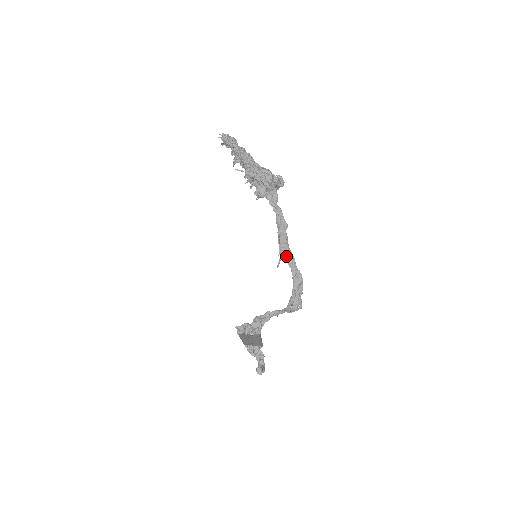
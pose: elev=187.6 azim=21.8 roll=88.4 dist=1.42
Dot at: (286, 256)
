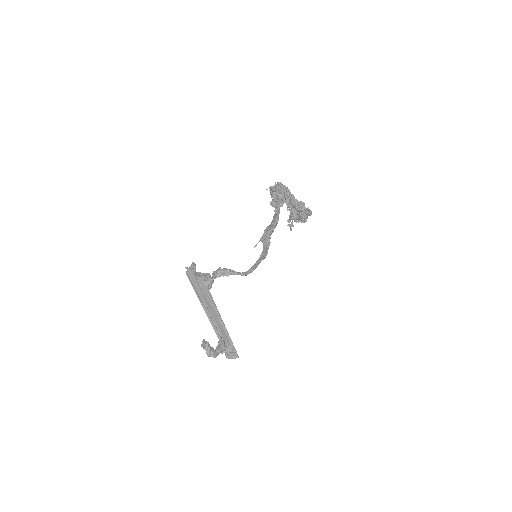
Dot at: (264, 240)
